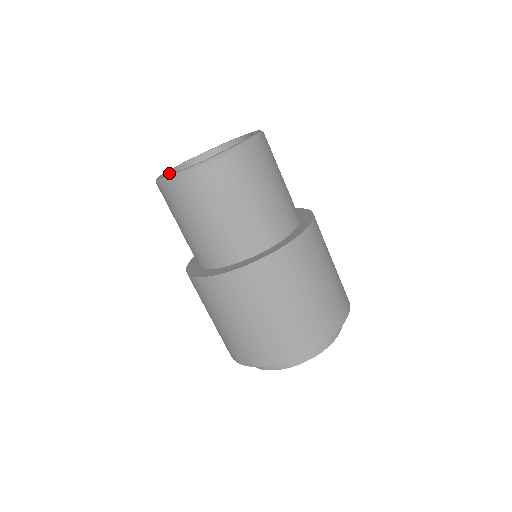
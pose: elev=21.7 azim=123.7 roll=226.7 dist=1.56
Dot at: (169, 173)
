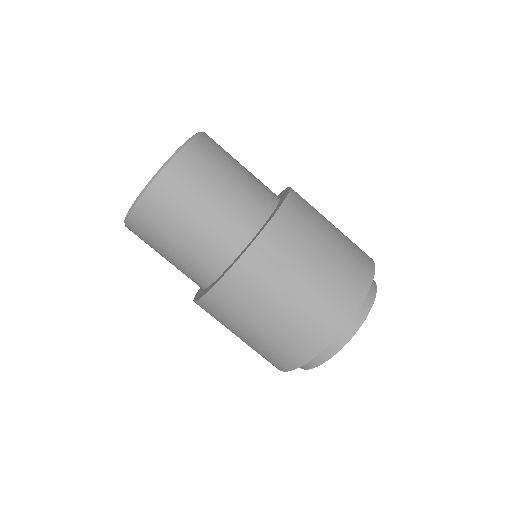
Dot at: occluded
